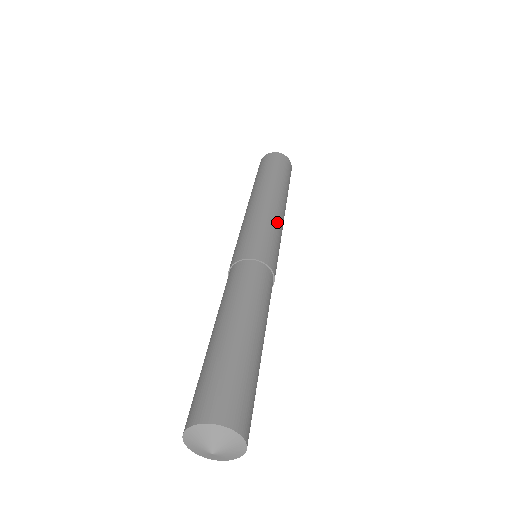
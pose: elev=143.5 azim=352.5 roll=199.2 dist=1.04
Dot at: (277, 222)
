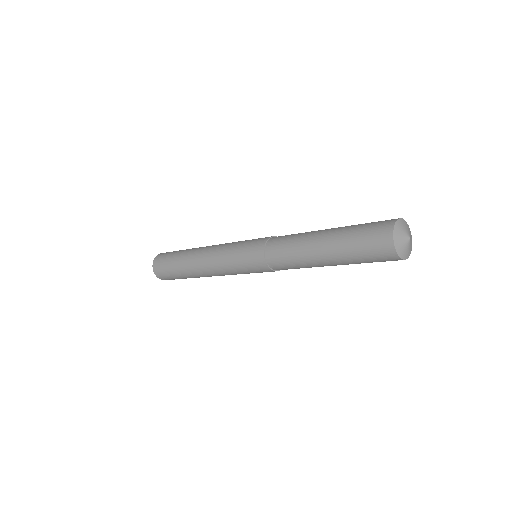
Dot at: occluded
